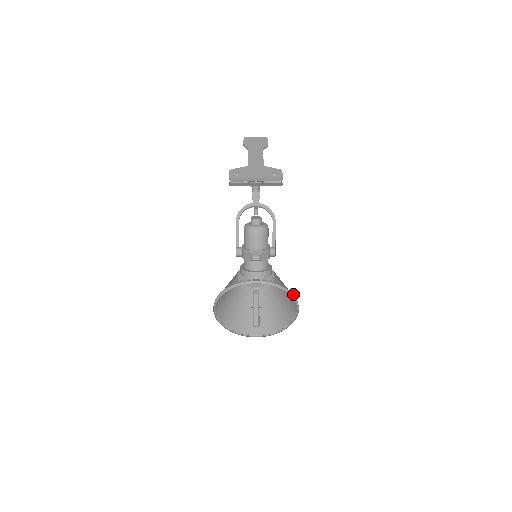
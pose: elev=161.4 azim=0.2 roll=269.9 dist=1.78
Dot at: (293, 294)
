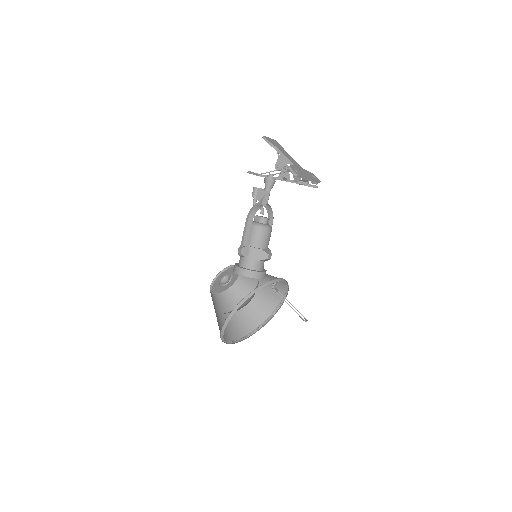
Dot at: (286, 291)
